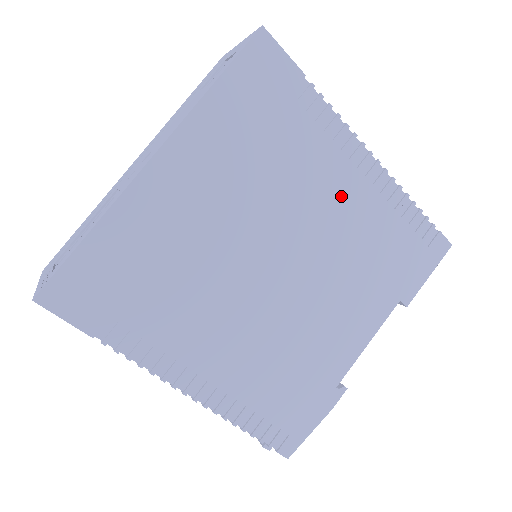
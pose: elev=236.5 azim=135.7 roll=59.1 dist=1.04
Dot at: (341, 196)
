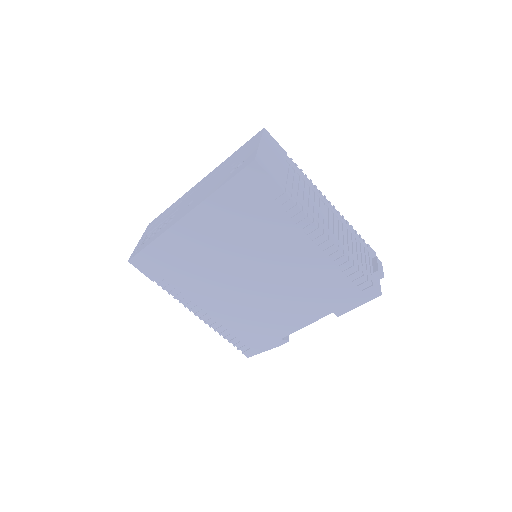
Dot at: (298, 253)
